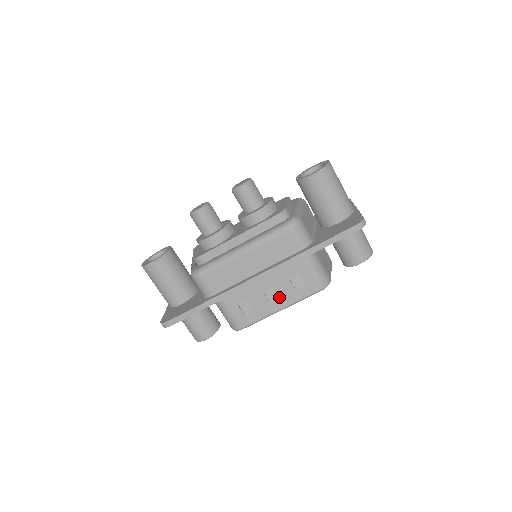
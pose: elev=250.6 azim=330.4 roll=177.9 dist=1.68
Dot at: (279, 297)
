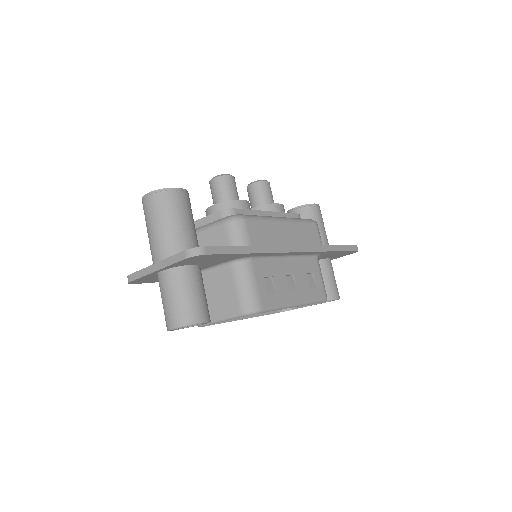
Dot at: (297, 288)
